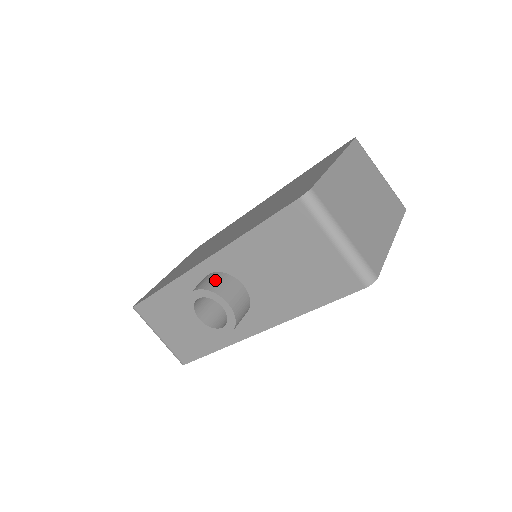
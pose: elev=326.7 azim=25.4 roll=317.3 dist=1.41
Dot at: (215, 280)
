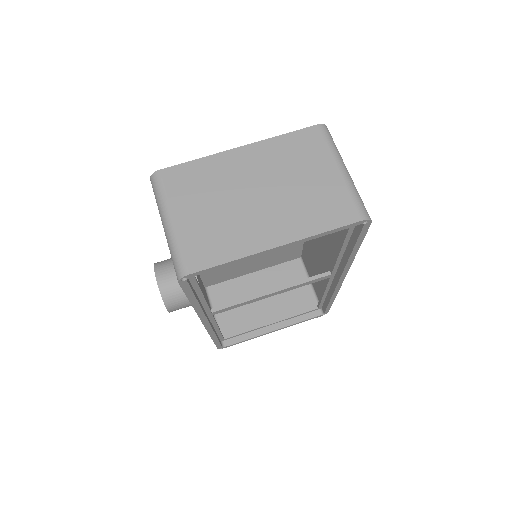
Dot at: (169, 259)
